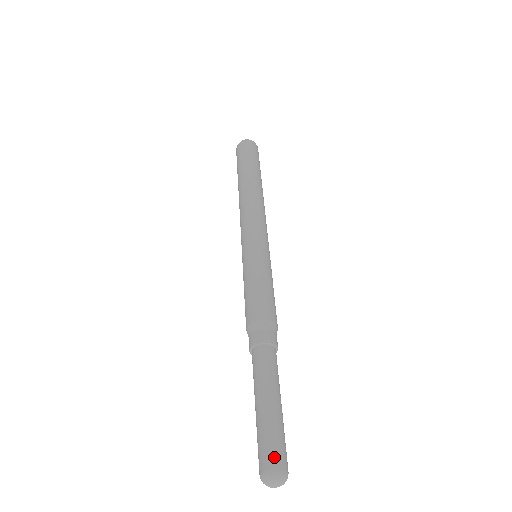
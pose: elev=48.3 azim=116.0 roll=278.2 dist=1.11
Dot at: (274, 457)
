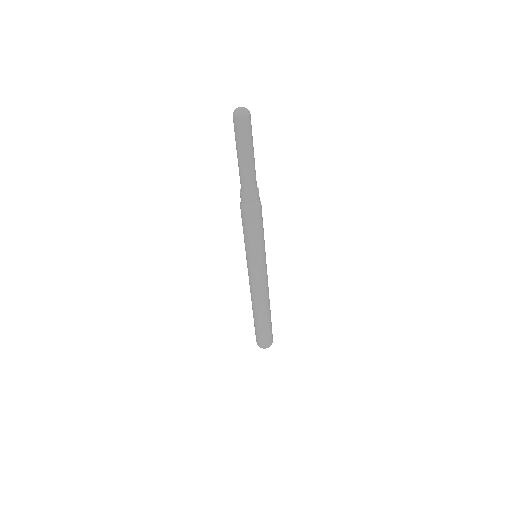
Dot at: occluded
